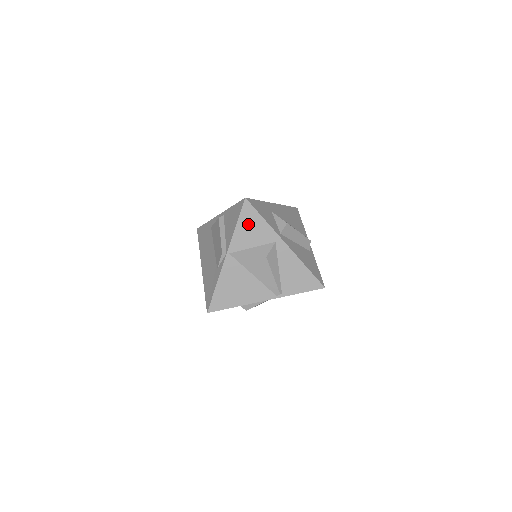
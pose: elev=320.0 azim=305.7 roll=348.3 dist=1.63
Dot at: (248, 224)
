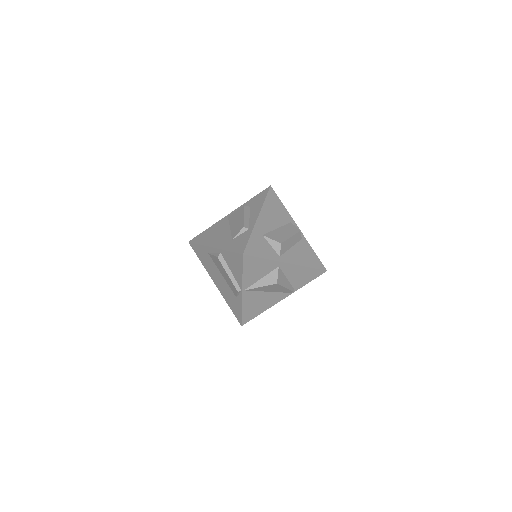
Dot at: (252, 268)
